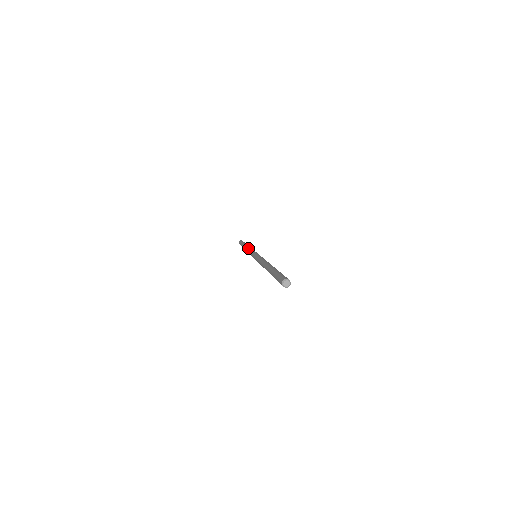
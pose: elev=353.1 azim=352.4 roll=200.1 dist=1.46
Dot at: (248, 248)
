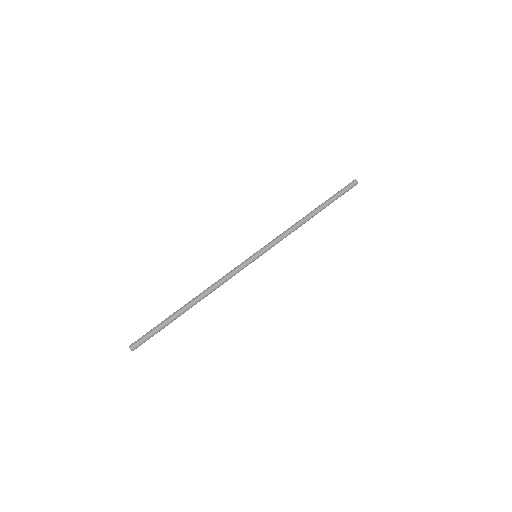
Dot at: (292, 228)
